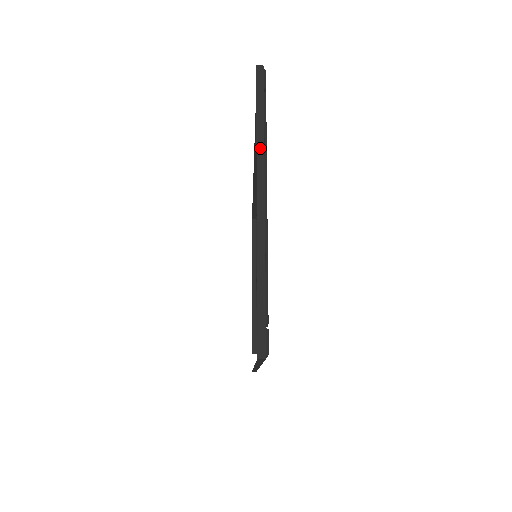
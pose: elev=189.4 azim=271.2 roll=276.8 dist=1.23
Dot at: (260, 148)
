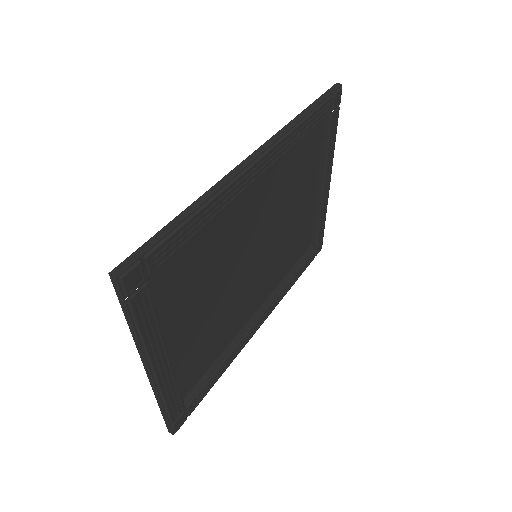
Dot at: (137, 344)
